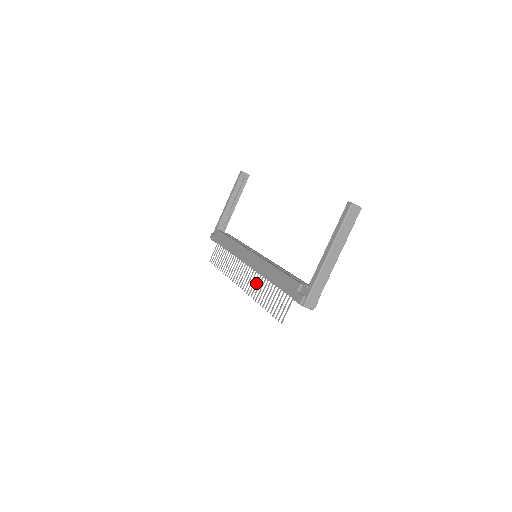
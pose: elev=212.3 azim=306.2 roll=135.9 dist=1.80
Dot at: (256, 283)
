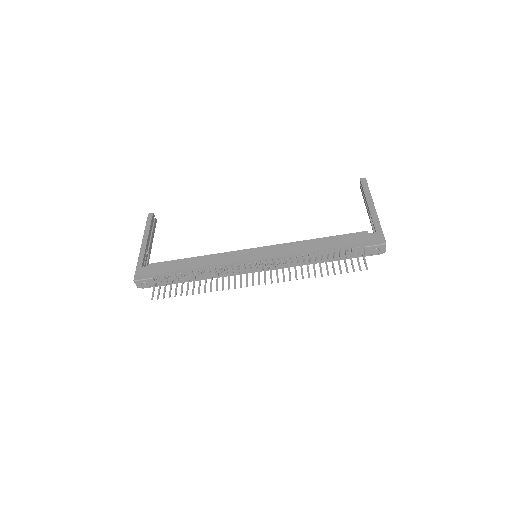
Dot at: (288, 267)
